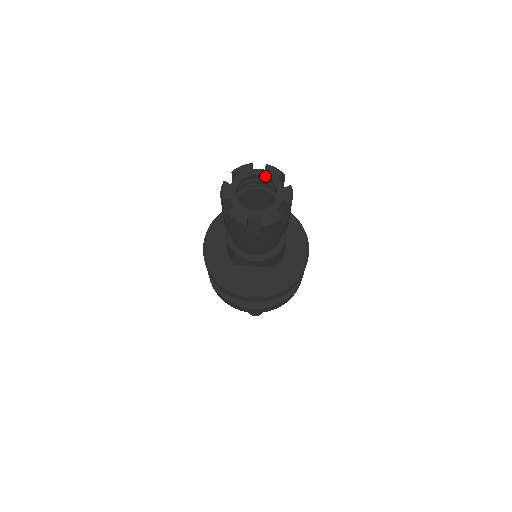
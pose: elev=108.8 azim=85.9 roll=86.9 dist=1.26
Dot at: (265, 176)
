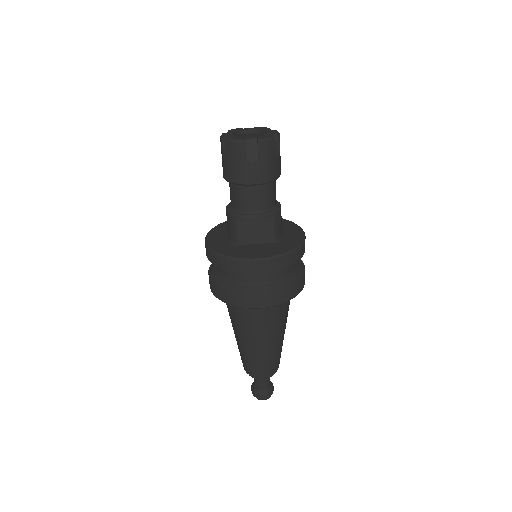
Dot at: (255, 129)
